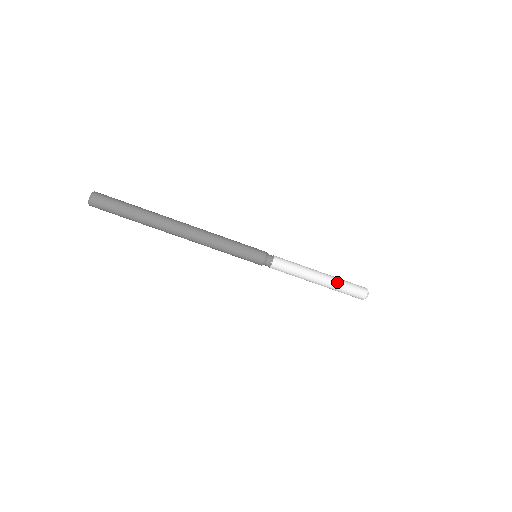
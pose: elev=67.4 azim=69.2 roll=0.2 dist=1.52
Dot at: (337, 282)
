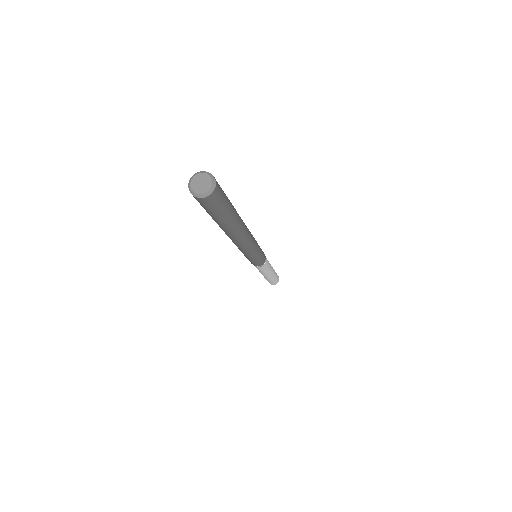
Dot at: (268, 280)
